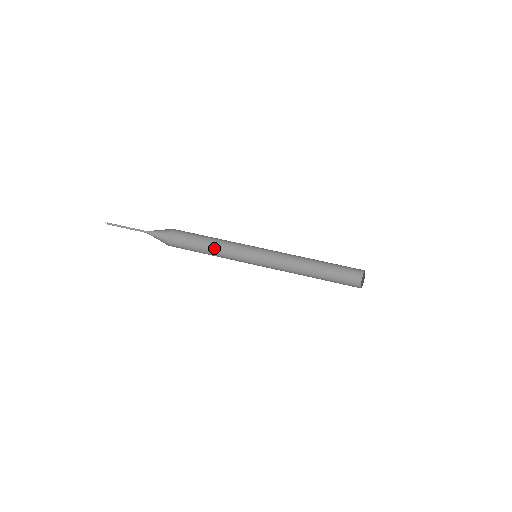
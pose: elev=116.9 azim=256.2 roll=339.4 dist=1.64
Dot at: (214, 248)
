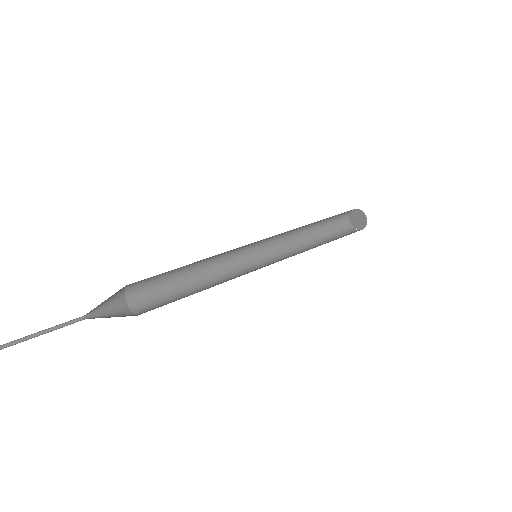
Dot at: occluded
